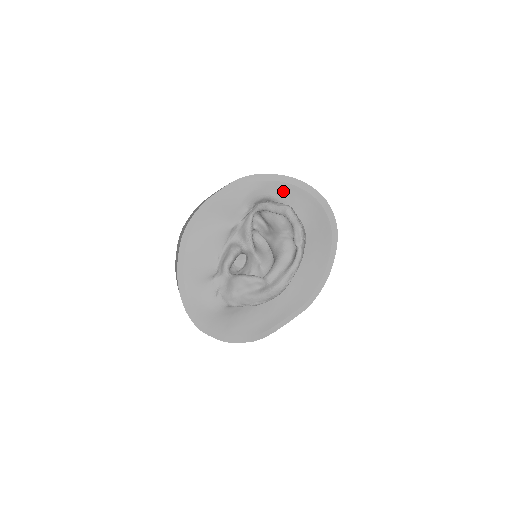
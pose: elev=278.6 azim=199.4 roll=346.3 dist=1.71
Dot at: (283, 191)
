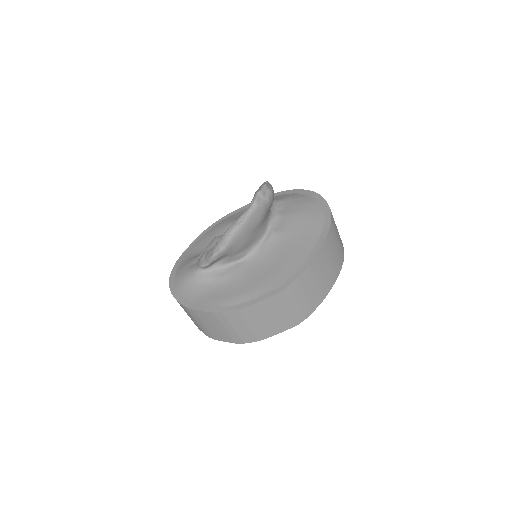
Dot at: (286, 197)
